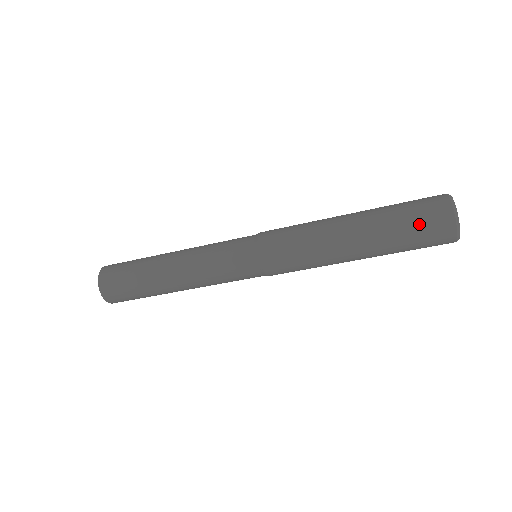
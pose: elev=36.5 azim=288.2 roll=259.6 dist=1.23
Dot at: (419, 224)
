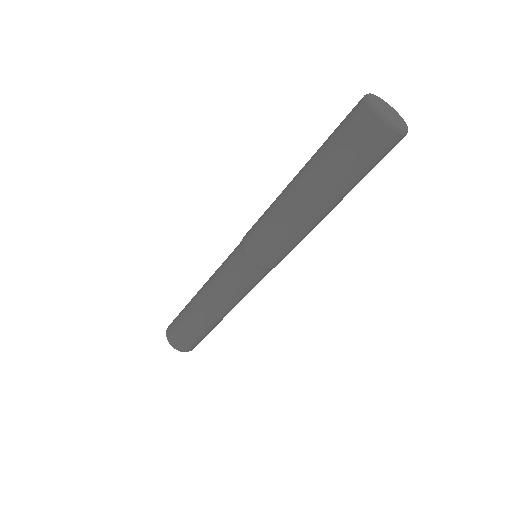
Dot at: (365, 158)
